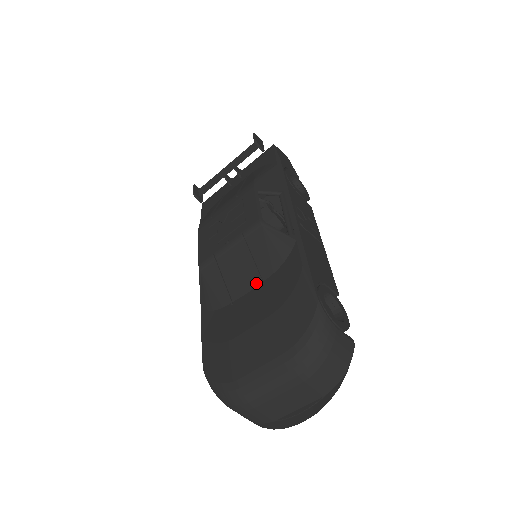
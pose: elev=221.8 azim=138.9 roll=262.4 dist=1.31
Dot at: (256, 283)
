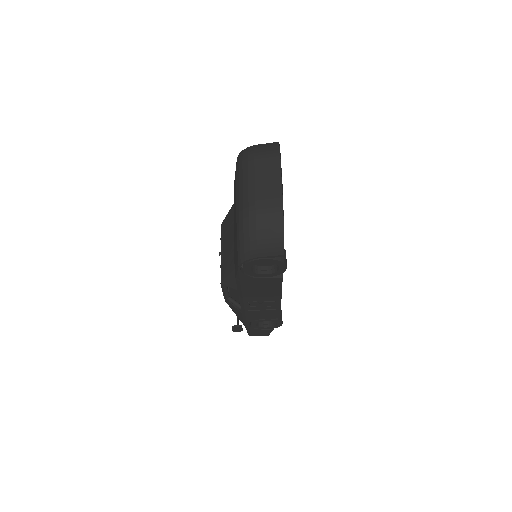
Dot at: occluded
